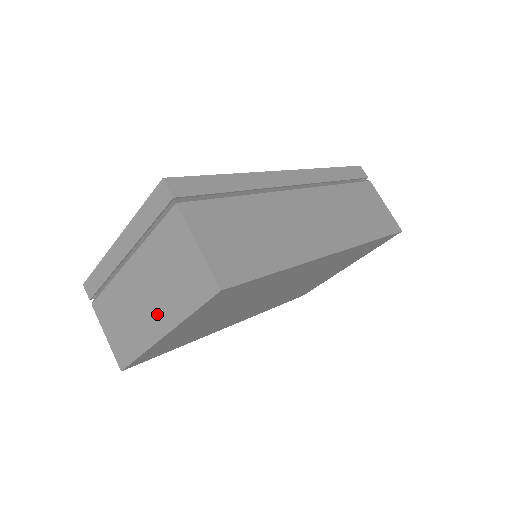
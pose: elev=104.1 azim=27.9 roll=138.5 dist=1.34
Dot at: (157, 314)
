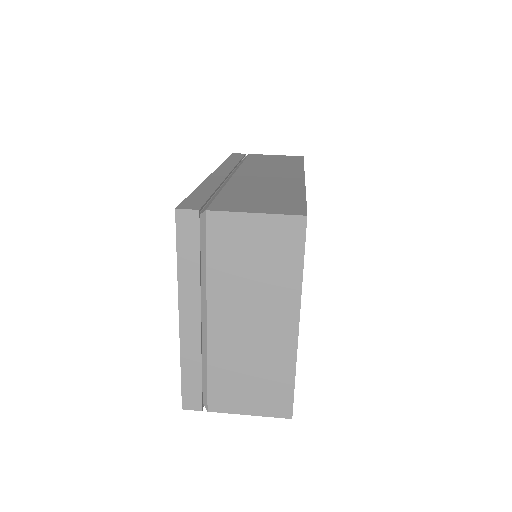
Dot at: (275, 317)
